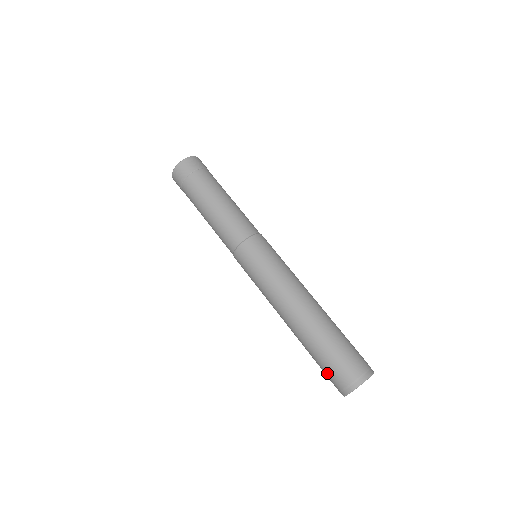
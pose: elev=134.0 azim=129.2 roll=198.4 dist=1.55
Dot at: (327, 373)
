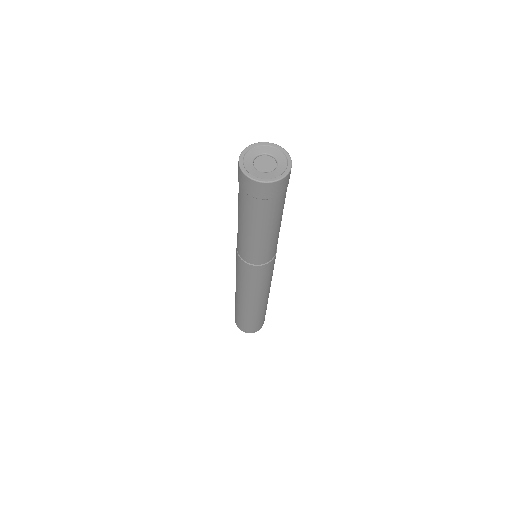
Dot at: occluded
